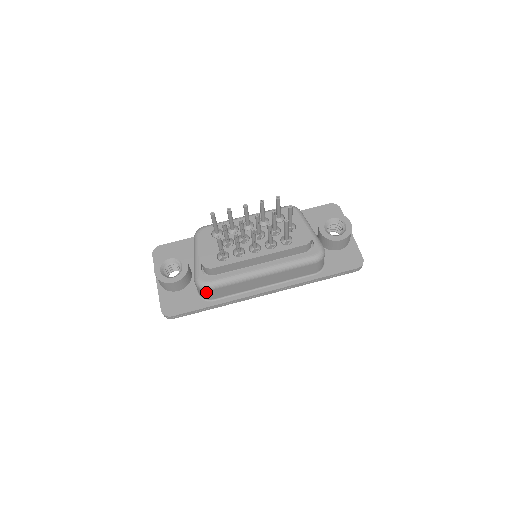
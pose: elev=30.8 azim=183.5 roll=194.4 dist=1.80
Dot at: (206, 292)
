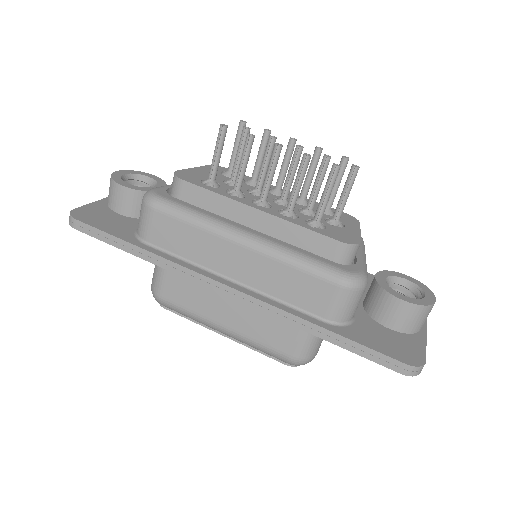
Dot at: (146, 212)
